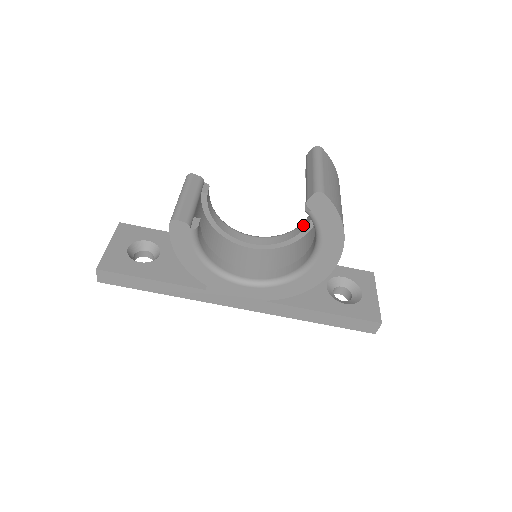
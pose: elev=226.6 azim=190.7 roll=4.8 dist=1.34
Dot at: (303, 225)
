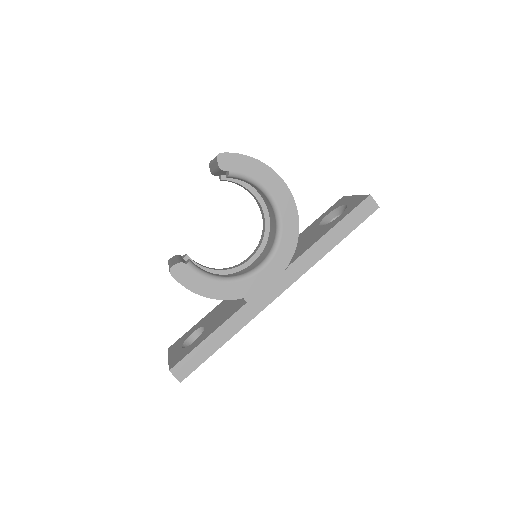
Dot at: (261, 212)
